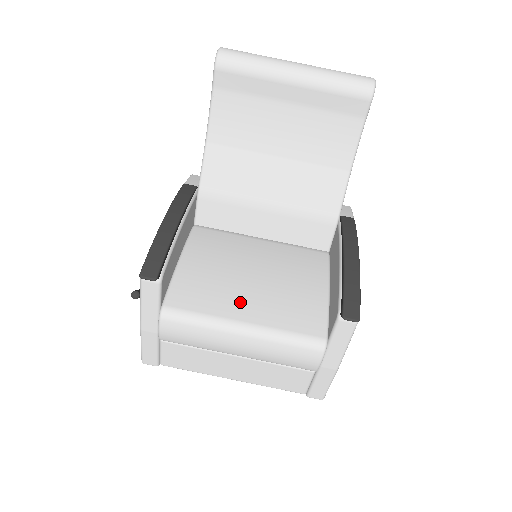
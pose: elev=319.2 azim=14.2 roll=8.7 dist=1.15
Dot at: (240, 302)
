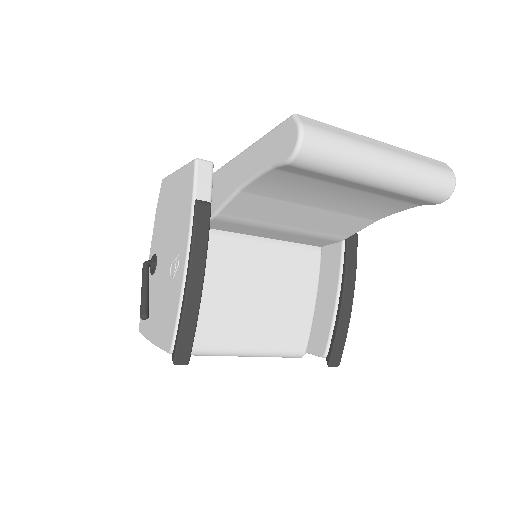
Dot at: (245, 332)
